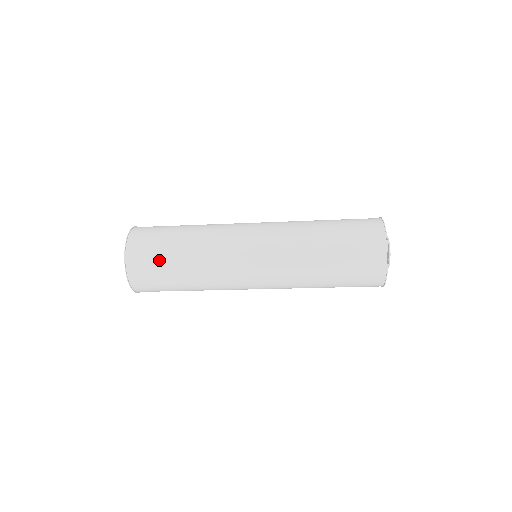
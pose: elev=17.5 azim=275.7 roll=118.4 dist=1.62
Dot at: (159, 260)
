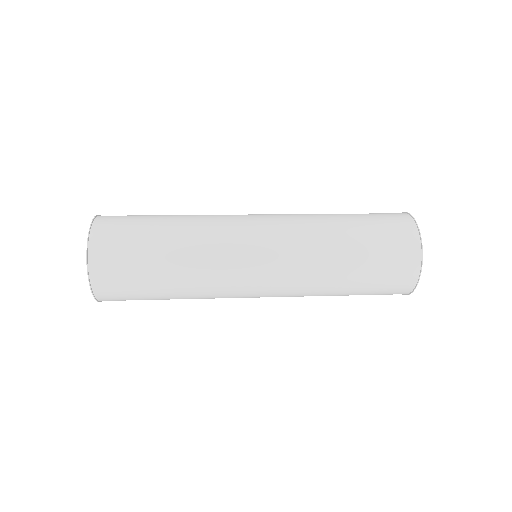
Dot at: (137, 283)
